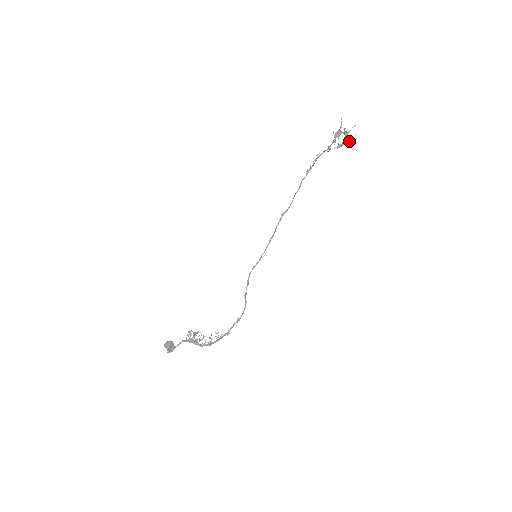
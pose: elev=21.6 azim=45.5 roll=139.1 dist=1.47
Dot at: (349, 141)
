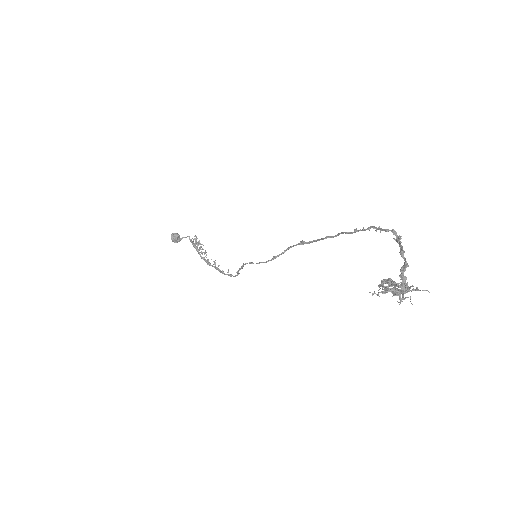
Dot at: (401, 300)
